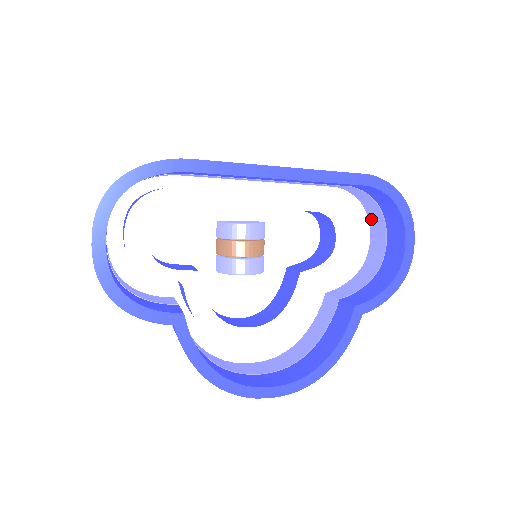
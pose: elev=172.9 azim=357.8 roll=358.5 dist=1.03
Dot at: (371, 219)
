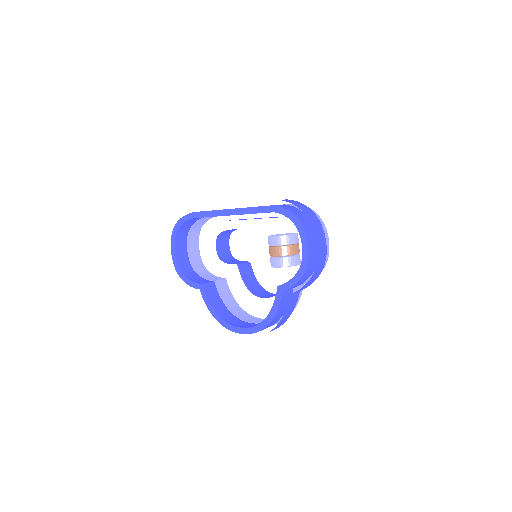
Dot at: occluded
